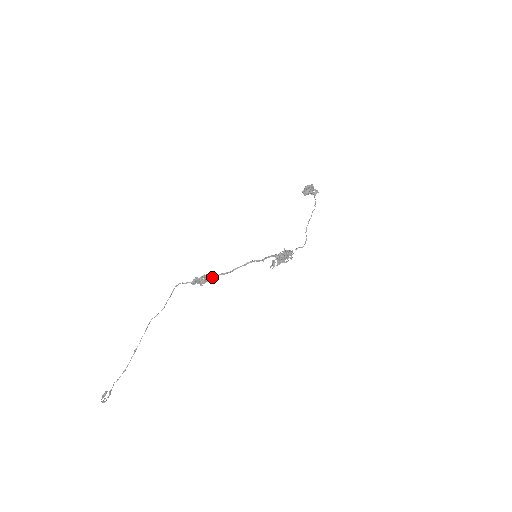
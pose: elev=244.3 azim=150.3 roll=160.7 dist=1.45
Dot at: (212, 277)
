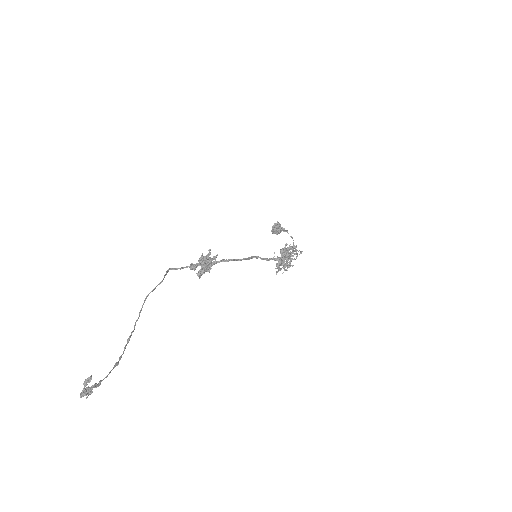
Dot at: (214, 263)
